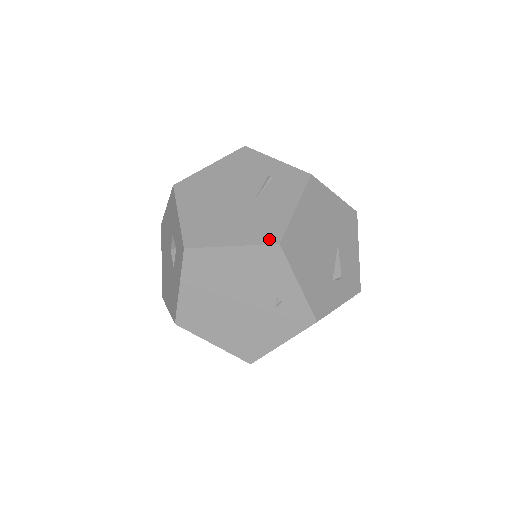
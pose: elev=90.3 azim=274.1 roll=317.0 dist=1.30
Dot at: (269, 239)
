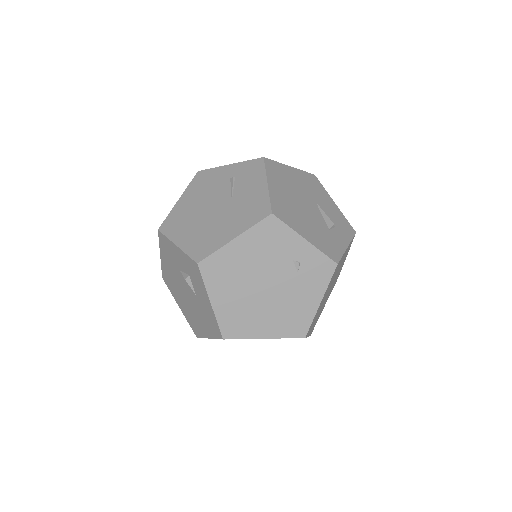
Dot at: (261, 215)
